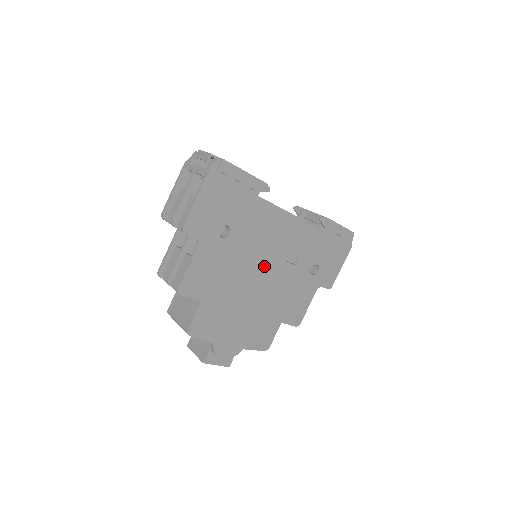
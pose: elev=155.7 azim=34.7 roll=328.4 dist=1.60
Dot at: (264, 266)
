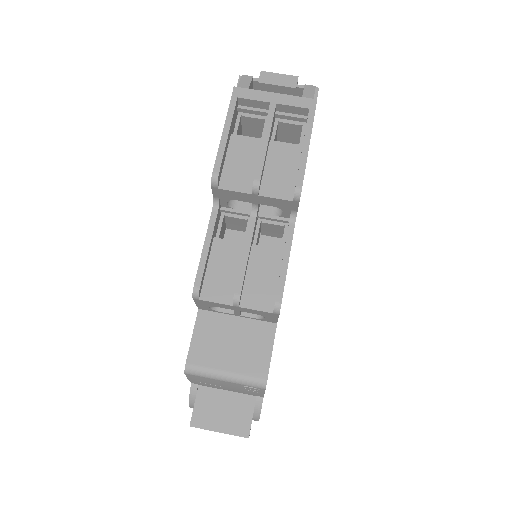
Dot at: occluded
